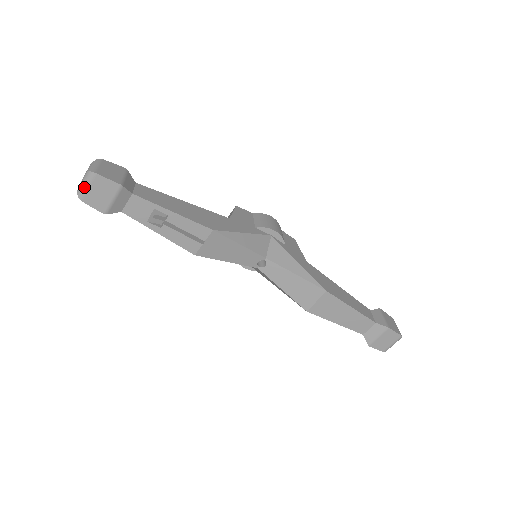
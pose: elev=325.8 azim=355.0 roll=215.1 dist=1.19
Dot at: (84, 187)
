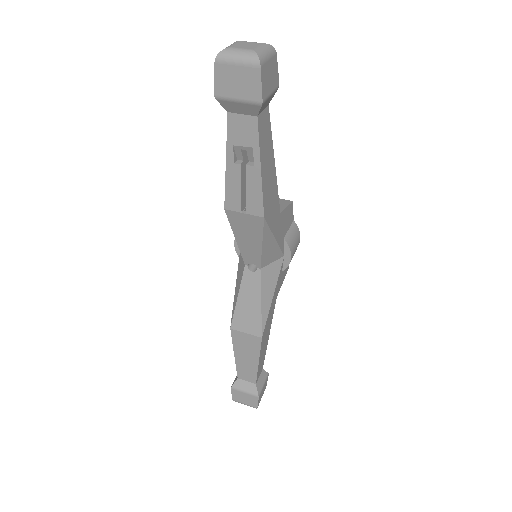
Dot at: (234, 58)
